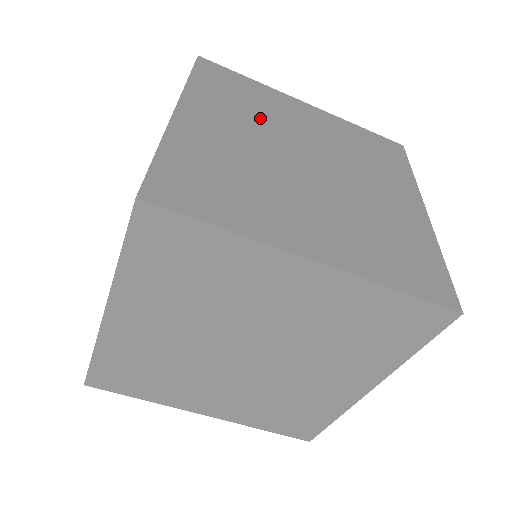
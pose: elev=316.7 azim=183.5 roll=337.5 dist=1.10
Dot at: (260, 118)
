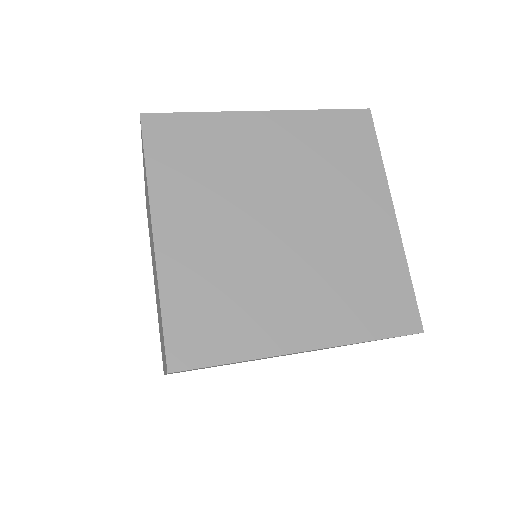
Dot at: occluded
